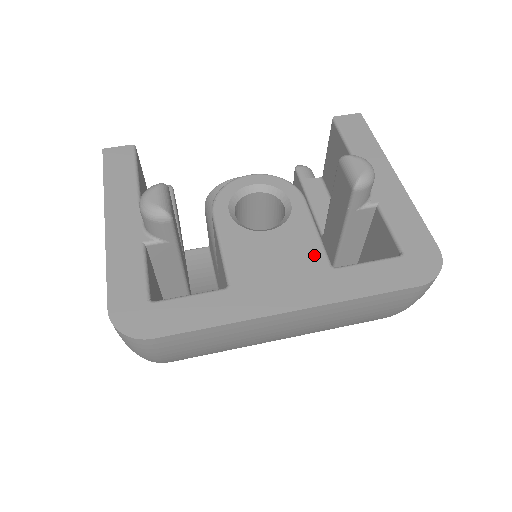
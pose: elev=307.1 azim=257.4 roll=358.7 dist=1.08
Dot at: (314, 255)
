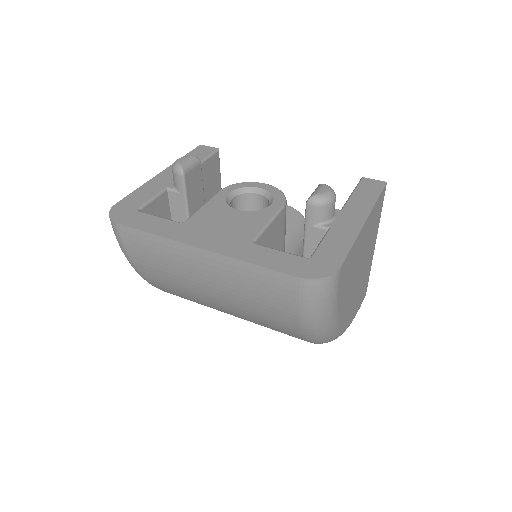
Dot at: (250, 232)
